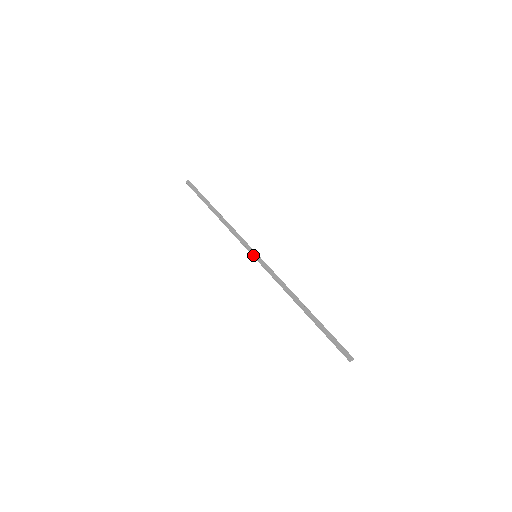
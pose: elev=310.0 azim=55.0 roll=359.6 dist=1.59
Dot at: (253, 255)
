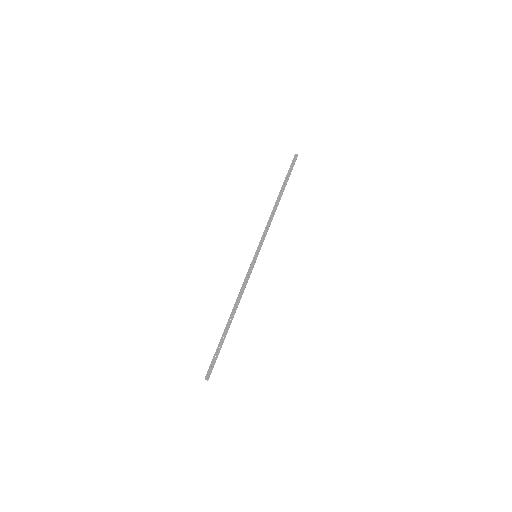
Dot at: (255, 253)
